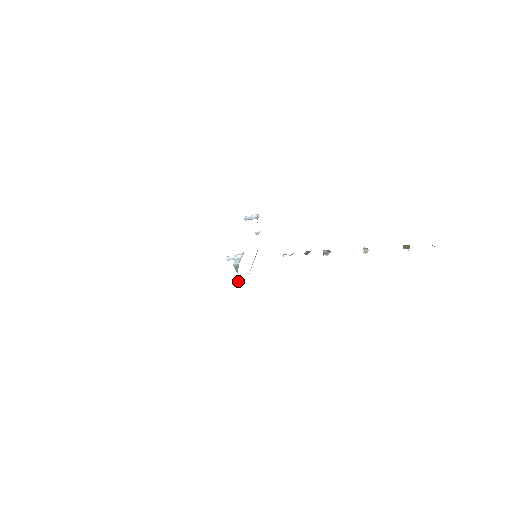
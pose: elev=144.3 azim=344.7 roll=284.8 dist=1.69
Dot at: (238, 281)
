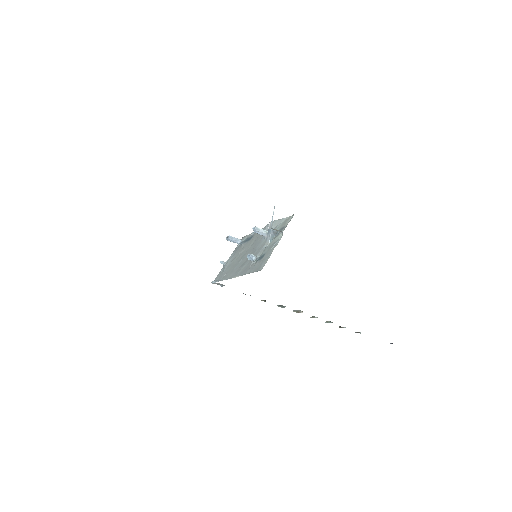
Dot at: (253, 256)
